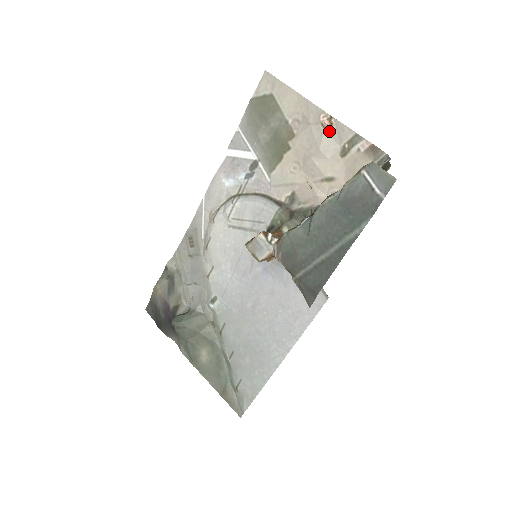
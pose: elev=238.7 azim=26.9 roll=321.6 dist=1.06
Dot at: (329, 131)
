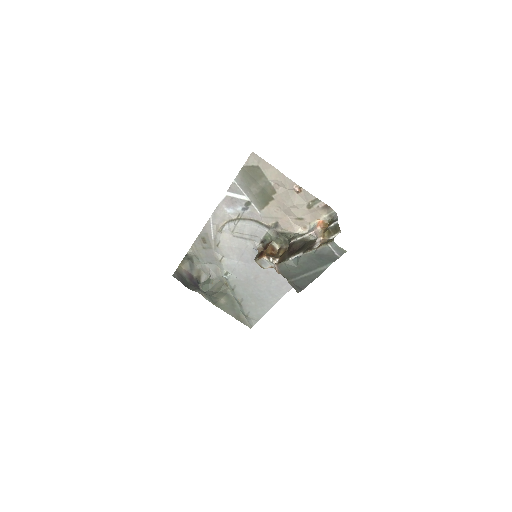
Dot at: (299, 194)
